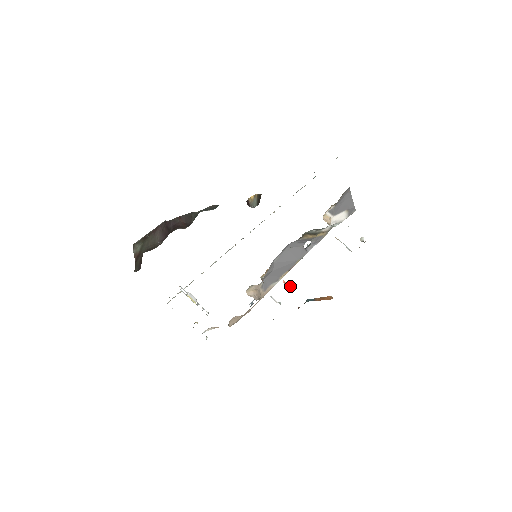
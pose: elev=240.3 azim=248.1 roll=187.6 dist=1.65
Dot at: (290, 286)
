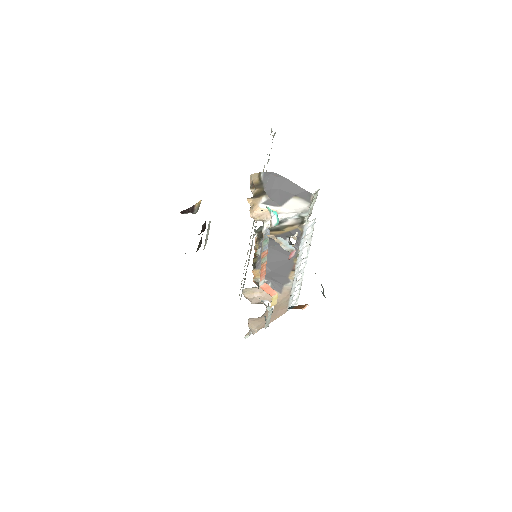
Dot at: (271, 290)
